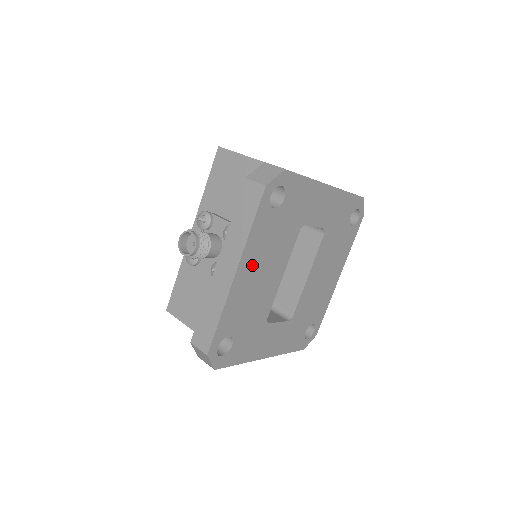
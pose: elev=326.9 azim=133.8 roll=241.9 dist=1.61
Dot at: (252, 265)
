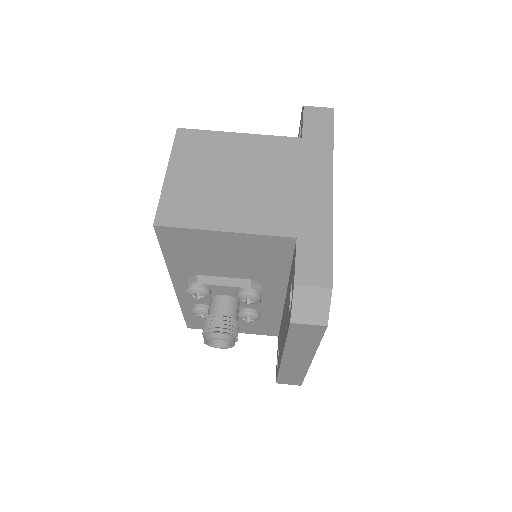
Dot at: occluded
